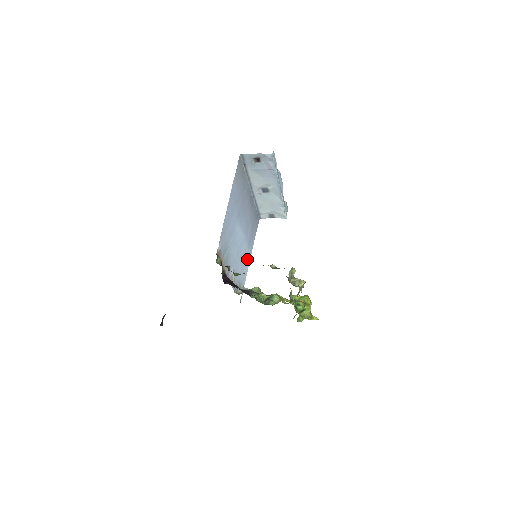
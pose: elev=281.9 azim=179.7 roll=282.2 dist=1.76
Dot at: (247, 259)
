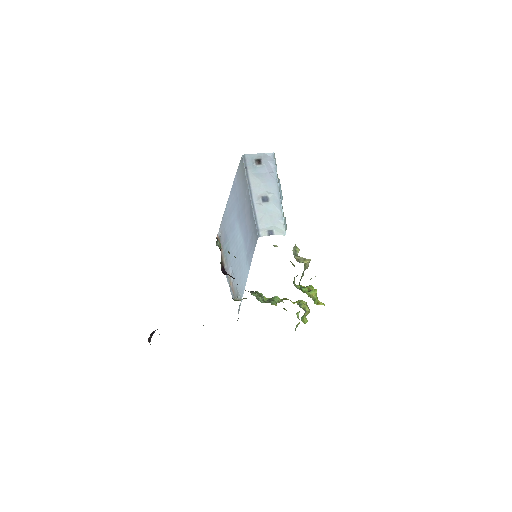
Dot at: (245, 271)
